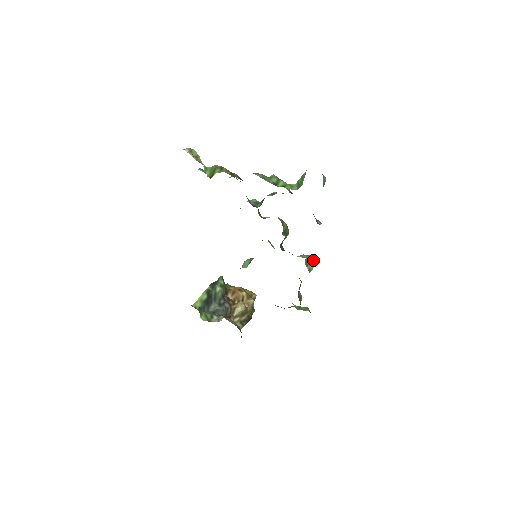
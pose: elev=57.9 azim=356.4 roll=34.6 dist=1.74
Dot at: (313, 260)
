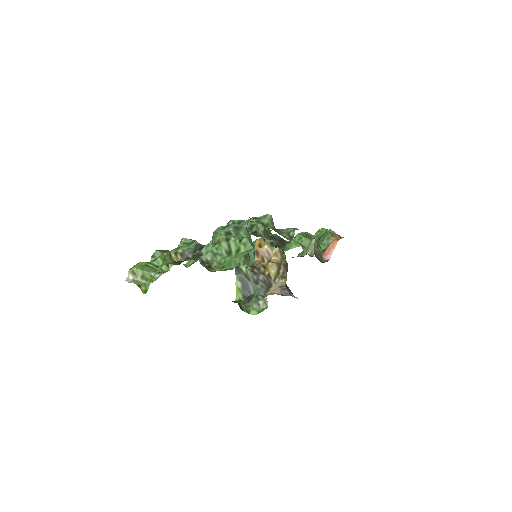
Dot at: (308, 239)
